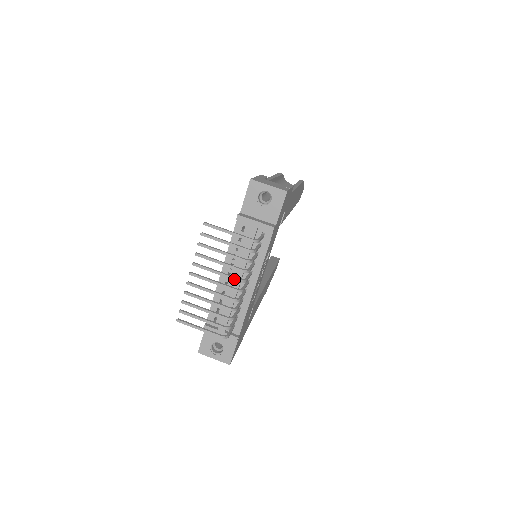
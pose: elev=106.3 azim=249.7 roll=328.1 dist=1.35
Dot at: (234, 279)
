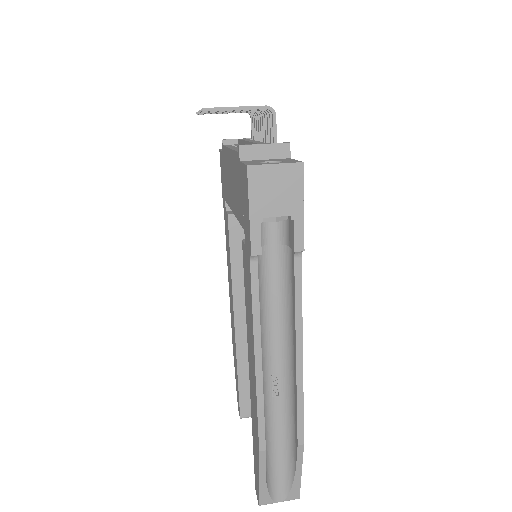
Dot at: occluded
